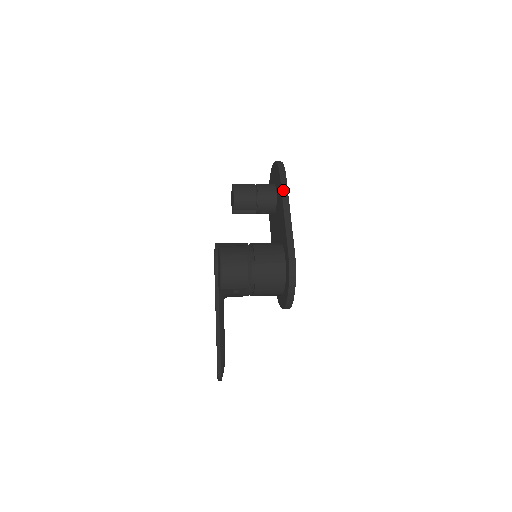
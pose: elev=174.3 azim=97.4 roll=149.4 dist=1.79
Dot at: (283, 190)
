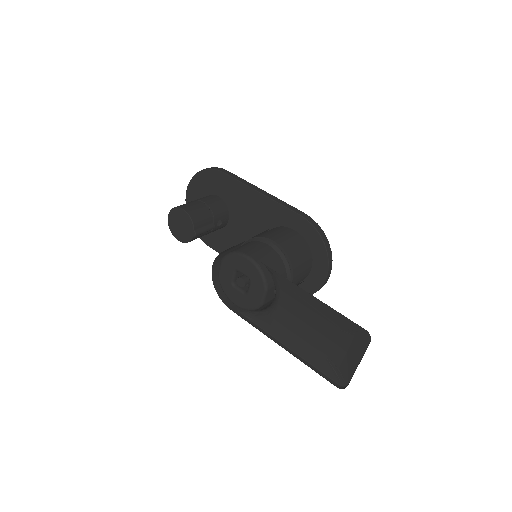
Dot at: (237, 179)
